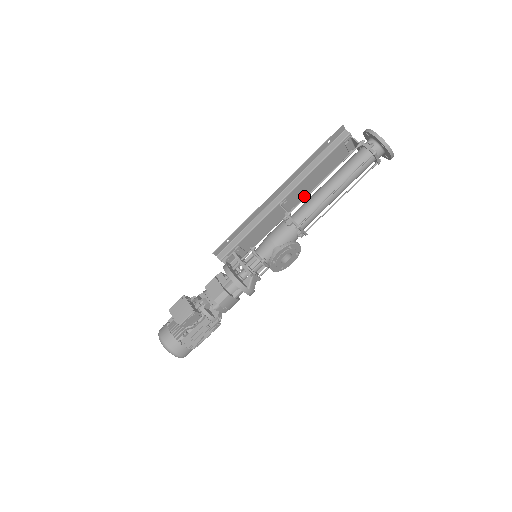
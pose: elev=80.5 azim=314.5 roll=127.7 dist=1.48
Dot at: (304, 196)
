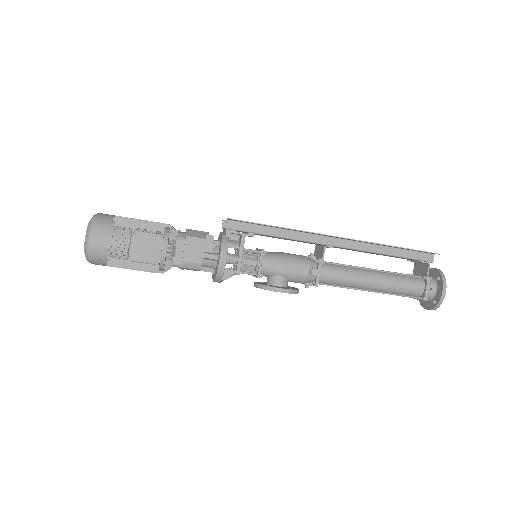
Dot at: occluded
